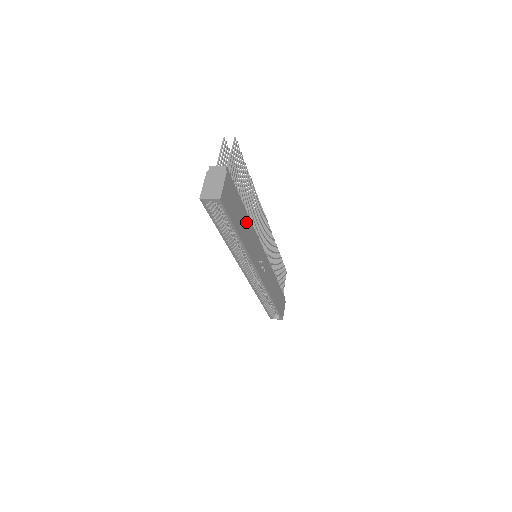
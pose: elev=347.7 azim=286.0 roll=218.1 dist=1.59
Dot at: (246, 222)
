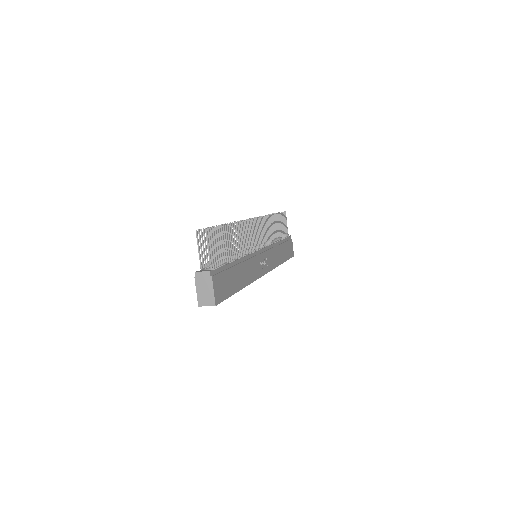
Dot at: (240, 269)
